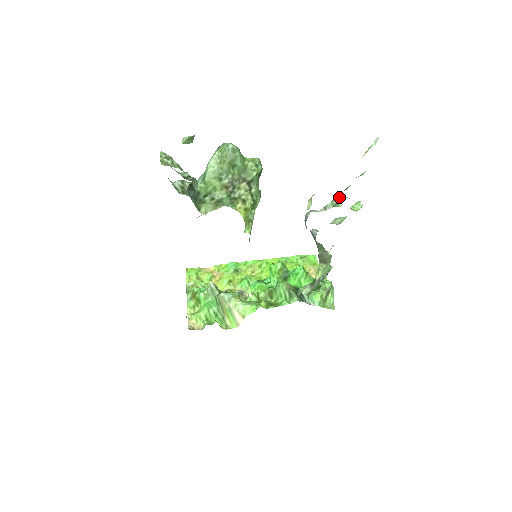
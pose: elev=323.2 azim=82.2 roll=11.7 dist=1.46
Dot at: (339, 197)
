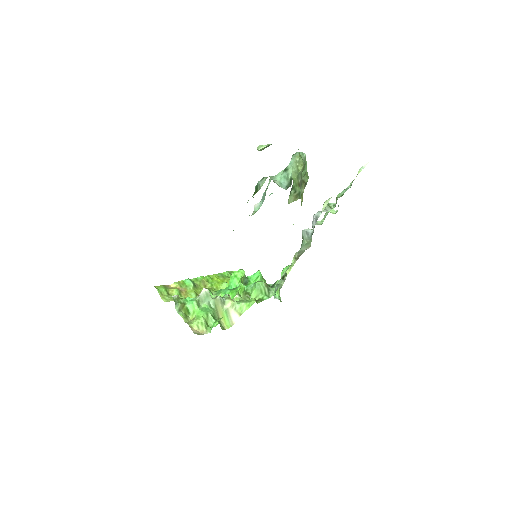
Dot at: (329, 203)
